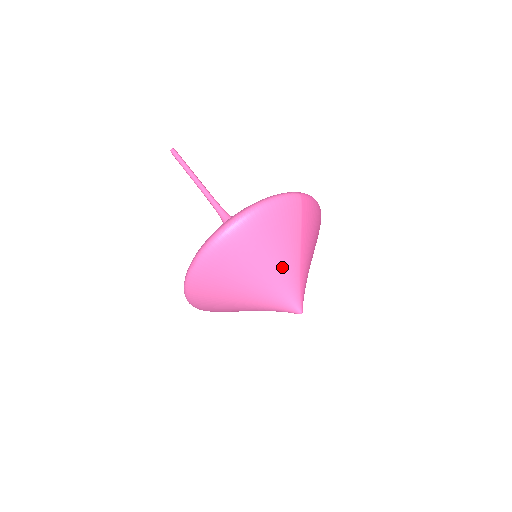
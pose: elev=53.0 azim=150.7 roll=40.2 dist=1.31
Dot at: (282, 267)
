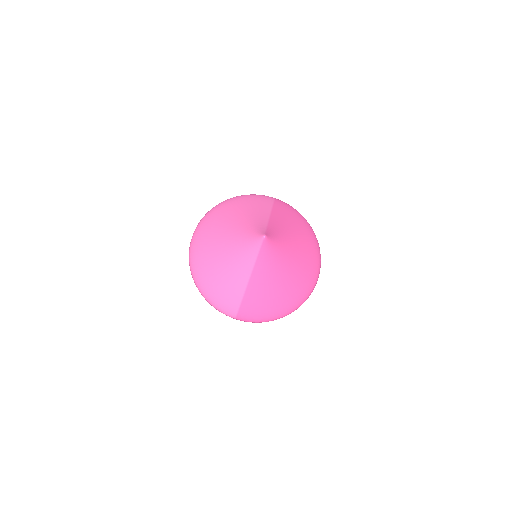
Dot at: (251, 217)
